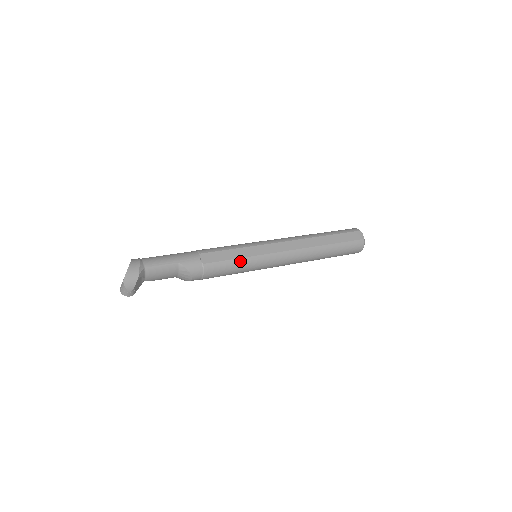
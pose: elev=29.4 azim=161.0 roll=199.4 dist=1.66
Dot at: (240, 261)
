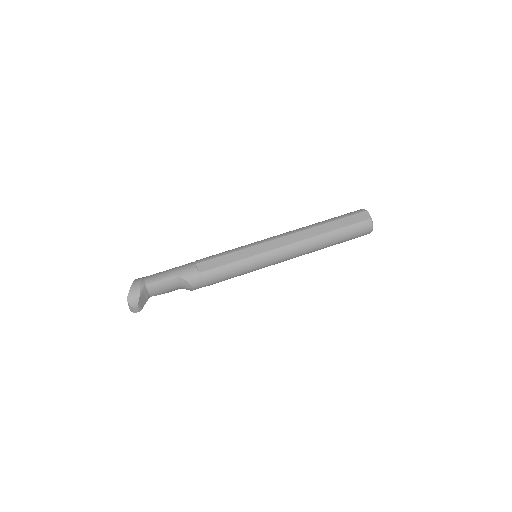
Dot at: (236, 264)
